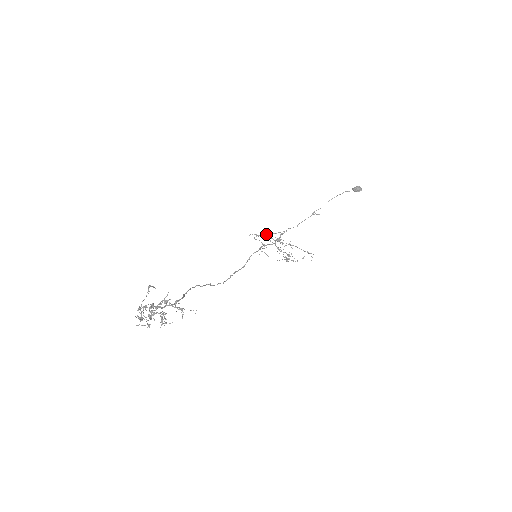
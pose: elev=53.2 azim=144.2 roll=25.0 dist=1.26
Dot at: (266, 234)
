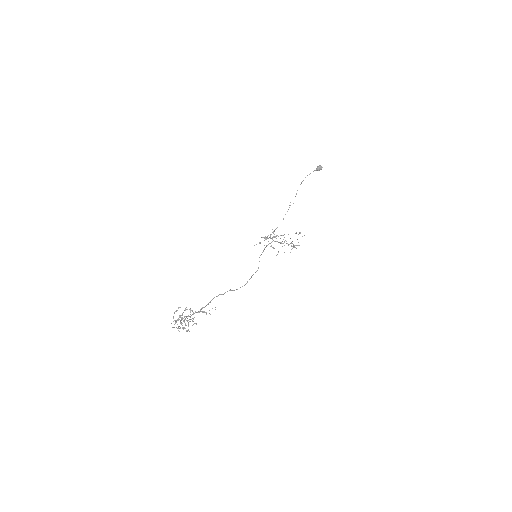
Dot at: occluded
